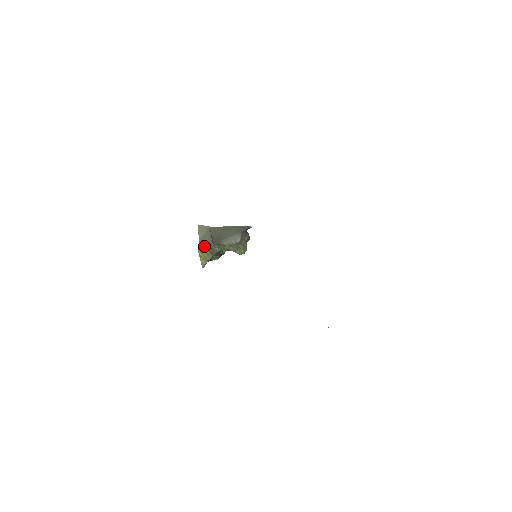
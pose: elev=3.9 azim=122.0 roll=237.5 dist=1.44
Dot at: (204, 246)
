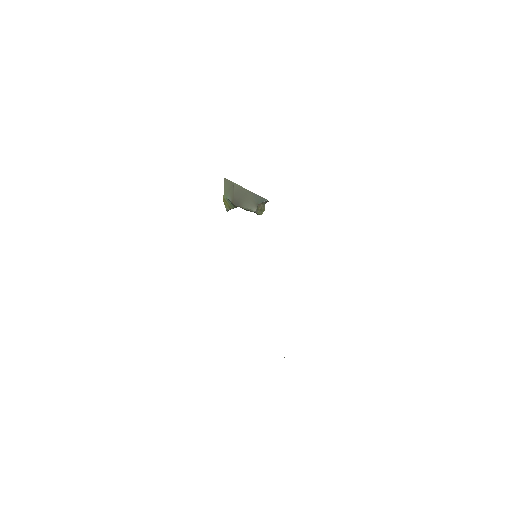
Dot at: (228, 199)
